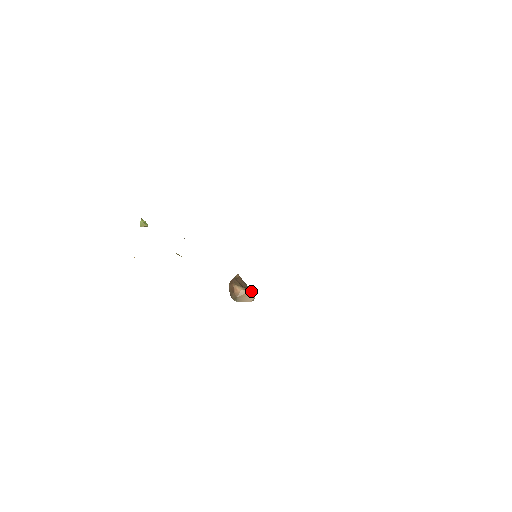
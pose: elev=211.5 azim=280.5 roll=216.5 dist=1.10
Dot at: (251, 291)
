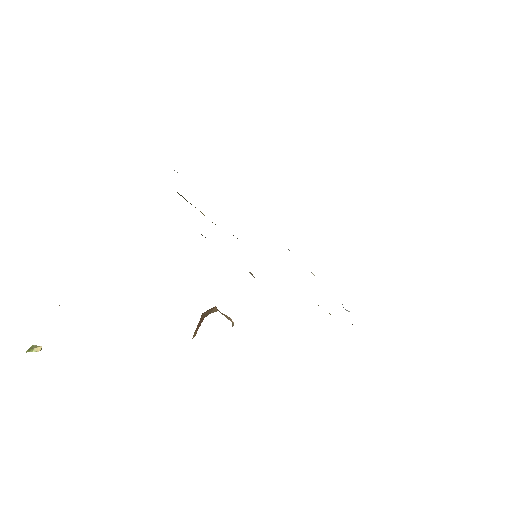
Dot at: (230, 319)
